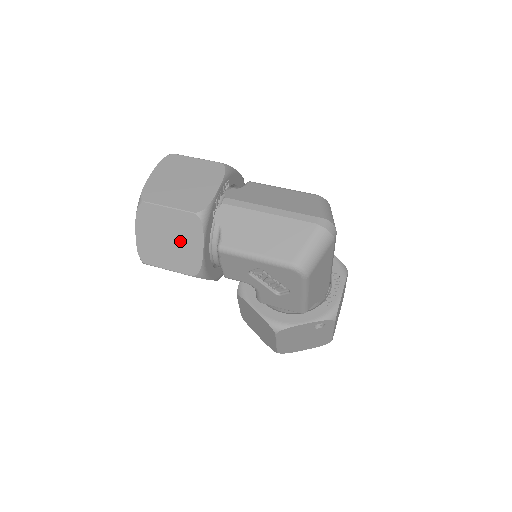
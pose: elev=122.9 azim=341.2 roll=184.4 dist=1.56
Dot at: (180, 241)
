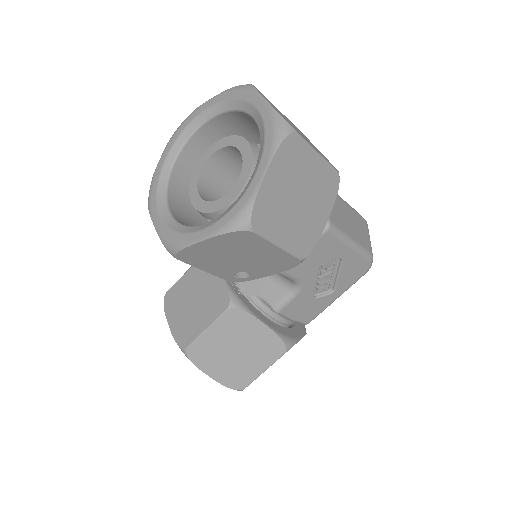
Dot at: (310, 205)
